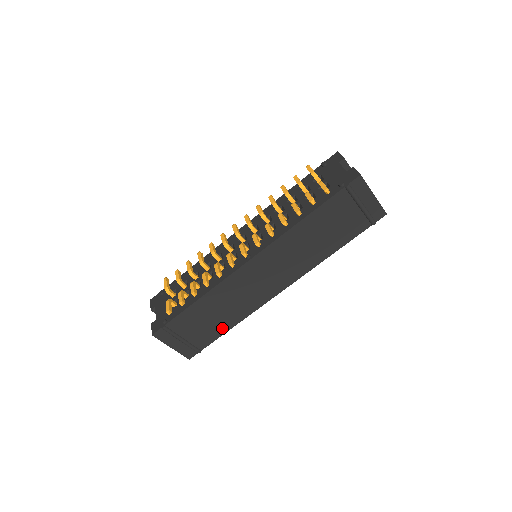
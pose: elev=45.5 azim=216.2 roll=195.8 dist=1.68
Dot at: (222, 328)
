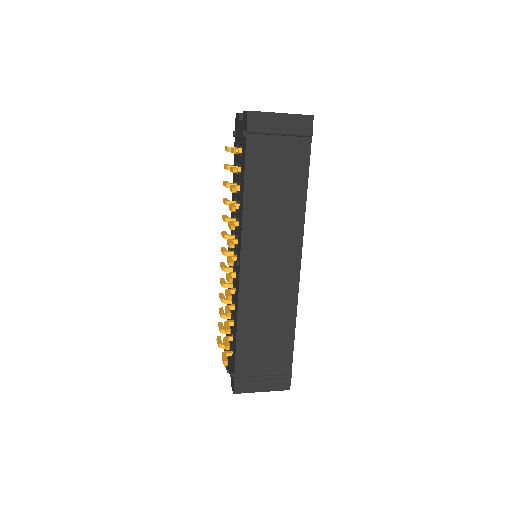
Dot at: (286, 340)
